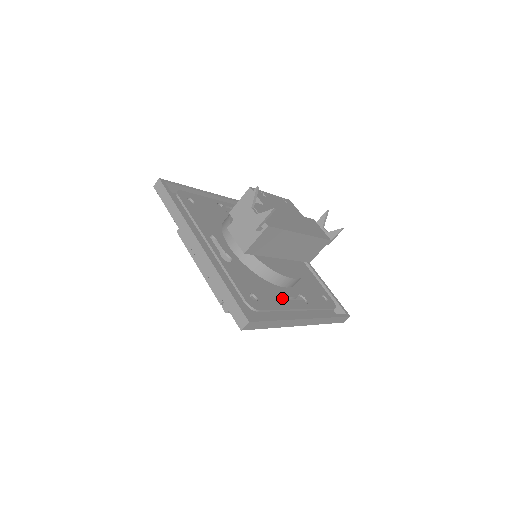
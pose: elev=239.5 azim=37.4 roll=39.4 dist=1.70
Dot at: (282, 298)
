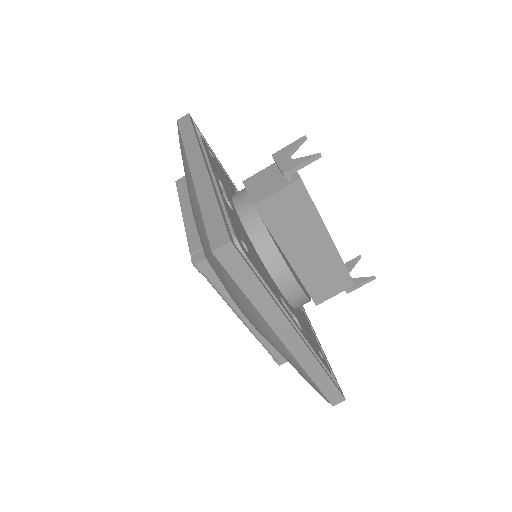
Dot at: (276, 291)
